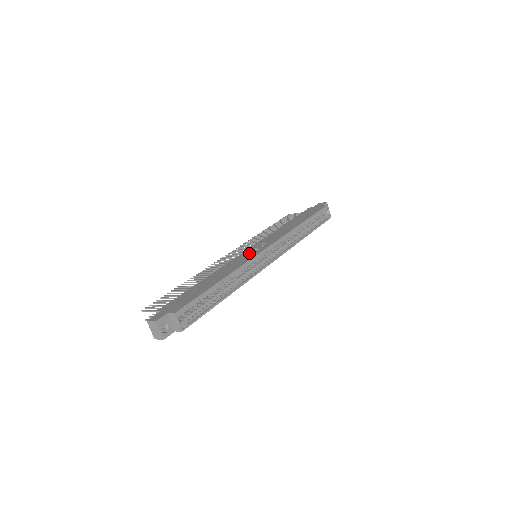
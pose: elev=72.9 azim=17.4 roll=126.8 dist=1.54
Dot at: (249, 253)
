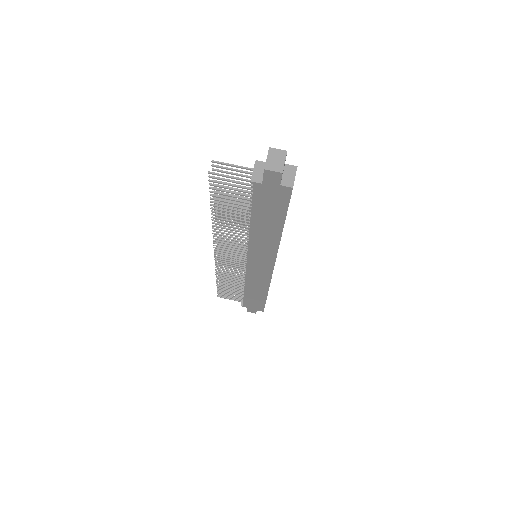
Dot at: occluded
